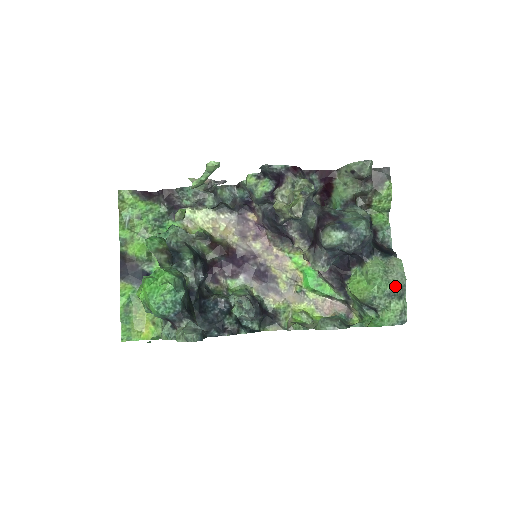
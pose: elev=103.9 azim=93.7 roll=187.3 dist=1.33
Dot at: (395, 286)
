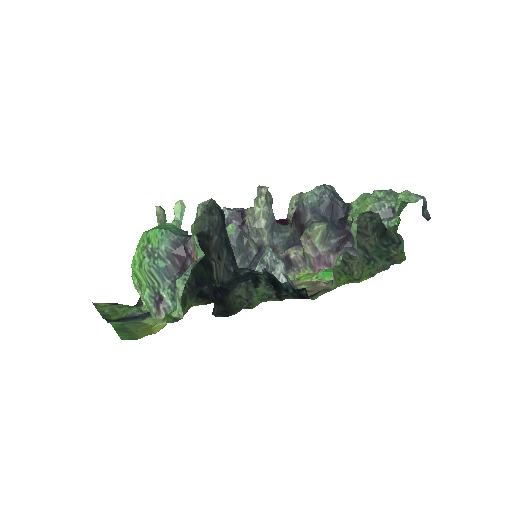
Dot at: occluded
